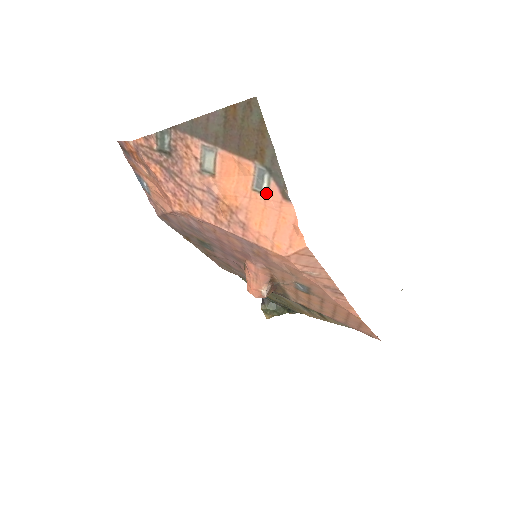
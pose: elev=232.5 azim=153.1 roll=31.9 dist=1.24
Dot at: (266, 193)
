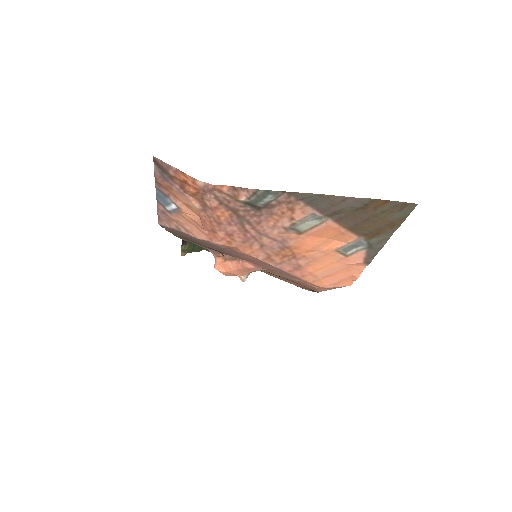
Dot at: (348, 255)
